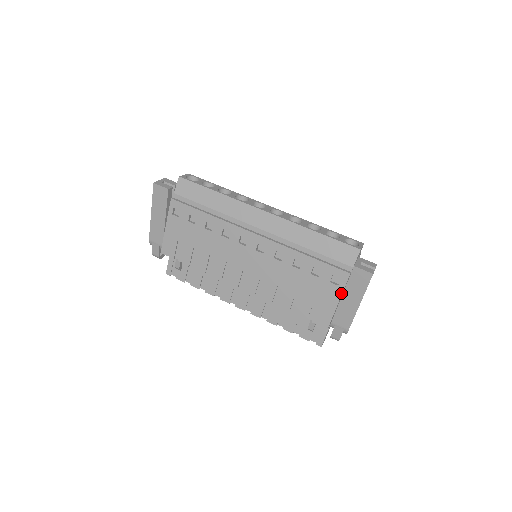
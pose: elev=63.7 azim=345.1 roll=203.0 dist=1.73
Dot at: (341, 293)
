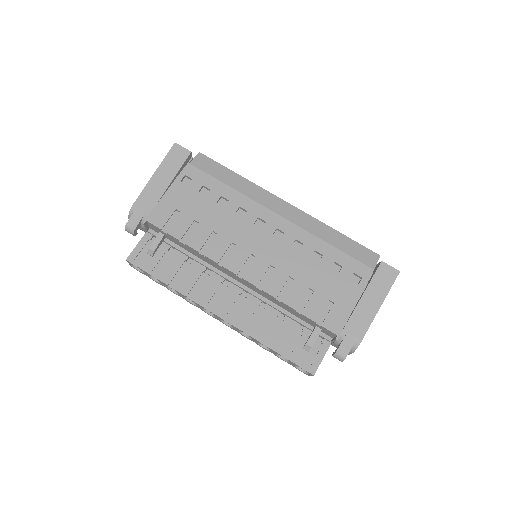
Dot at: (360, 294)
